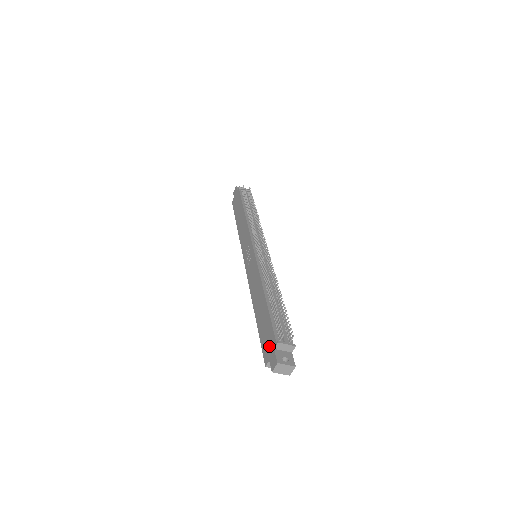
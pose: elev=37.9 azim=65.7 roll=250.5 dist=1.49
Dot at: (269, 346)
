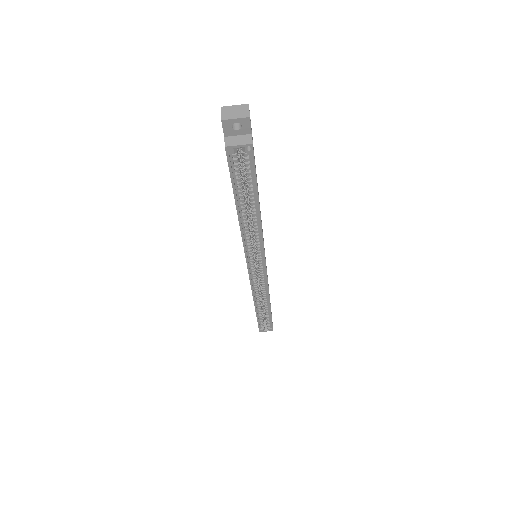
Dot at: occluded
